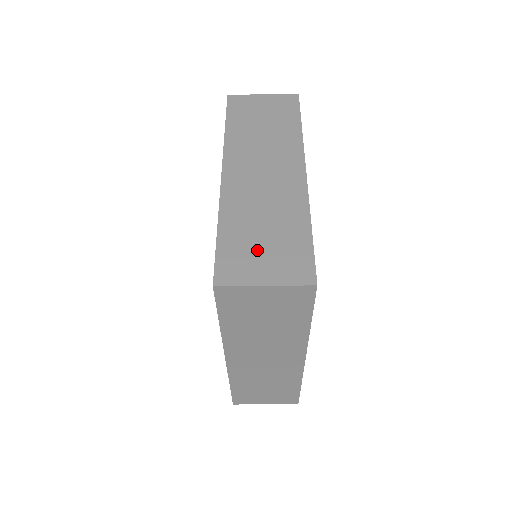
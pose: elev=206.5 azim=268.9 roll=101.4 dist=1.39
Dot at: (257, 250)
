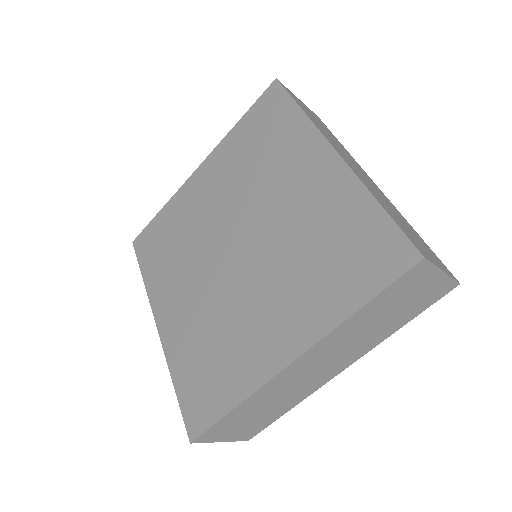
Dot at: (414, 237)
